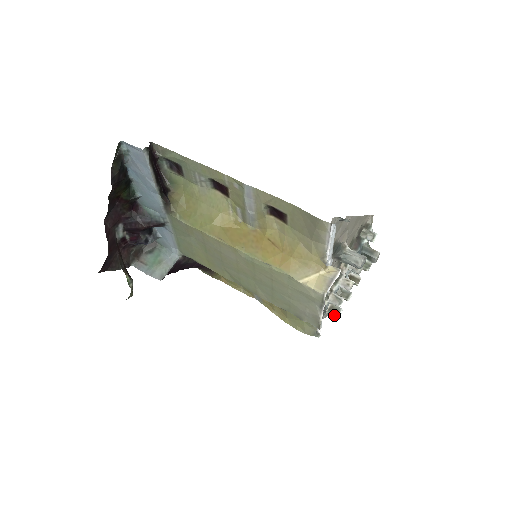
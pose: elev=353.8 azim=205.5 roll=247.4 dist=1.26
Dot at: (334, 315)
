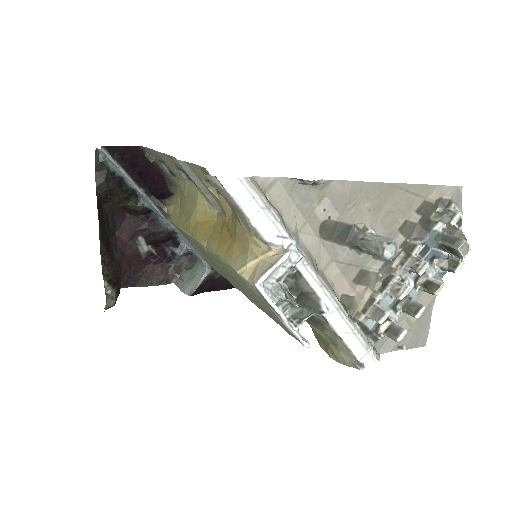
Dot at: (392, 339)
